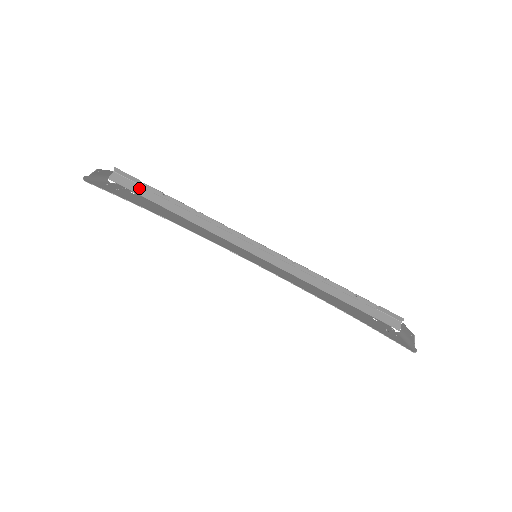
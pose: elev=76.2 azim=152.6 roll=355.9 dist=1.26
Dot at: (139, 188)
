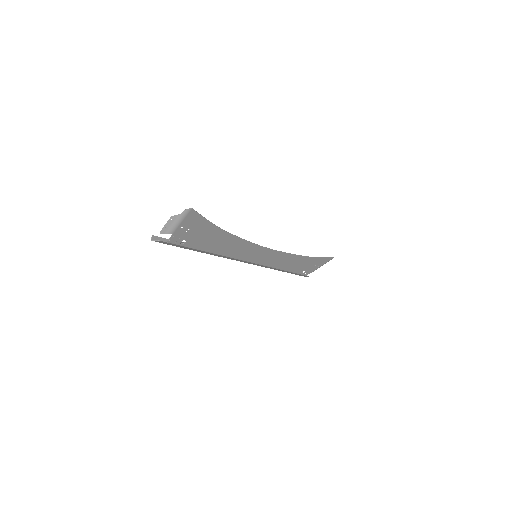
Dot at: (175, 245)
